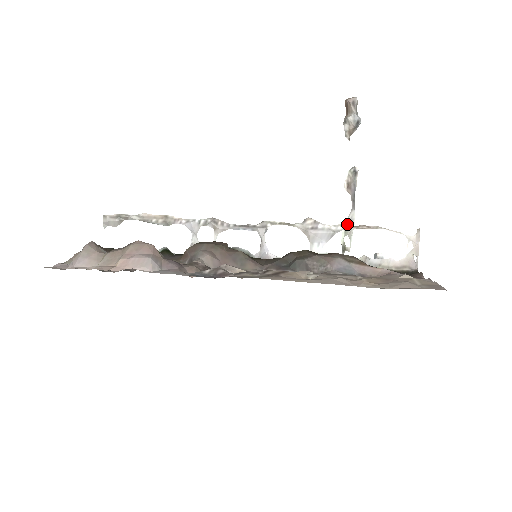
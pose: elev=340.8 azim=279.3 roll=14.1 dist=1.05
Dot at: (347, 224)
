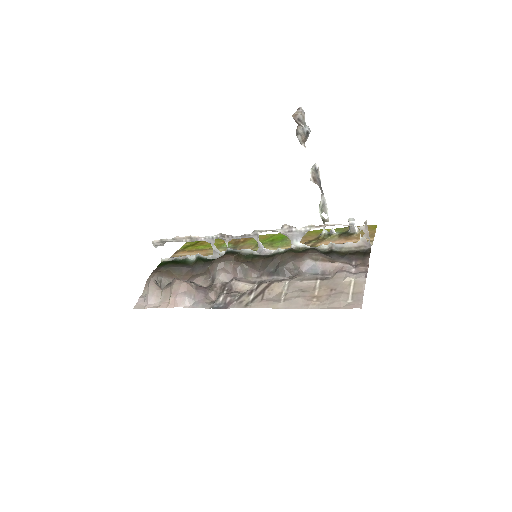
Dot at: (313, 225)
